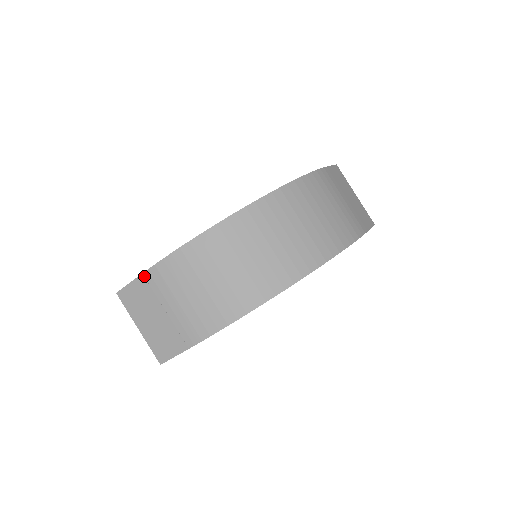
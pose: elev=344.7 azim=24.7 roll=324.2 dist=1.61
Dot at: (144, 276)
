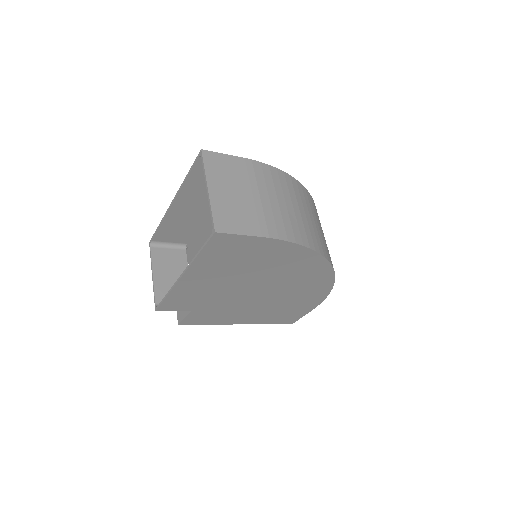
Dot at: (245, 160)
